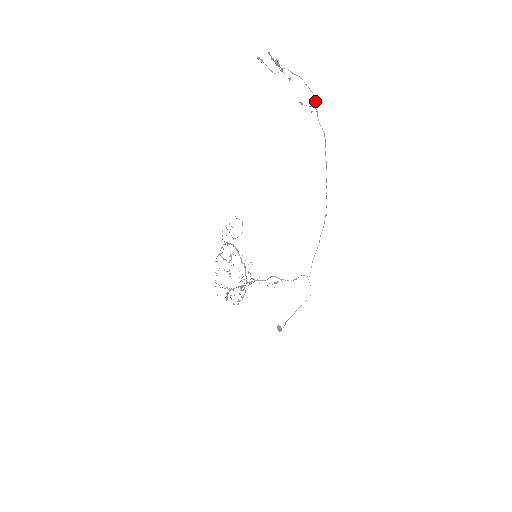
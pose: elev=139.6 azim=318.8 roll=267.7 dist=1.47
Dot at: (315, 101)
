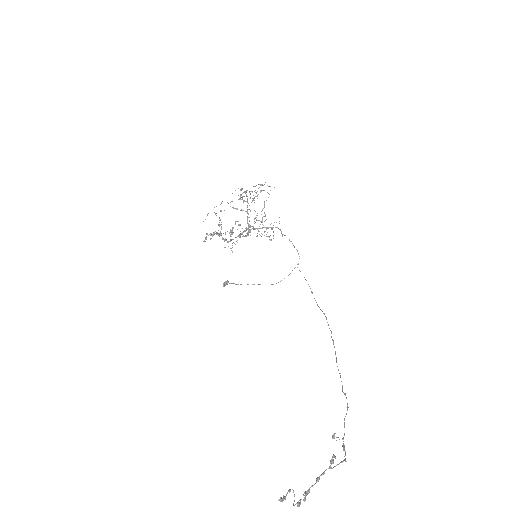
Dot at: (344, 448)
